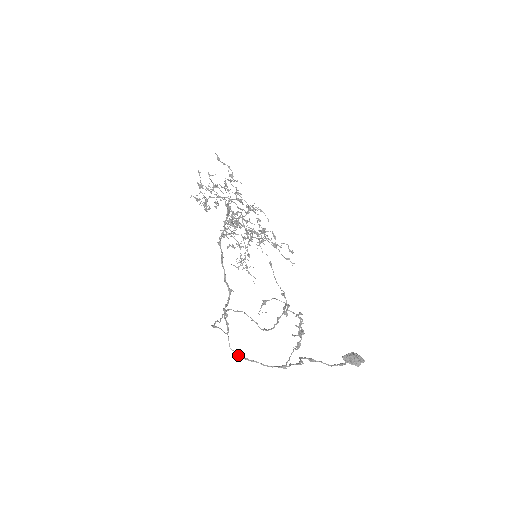
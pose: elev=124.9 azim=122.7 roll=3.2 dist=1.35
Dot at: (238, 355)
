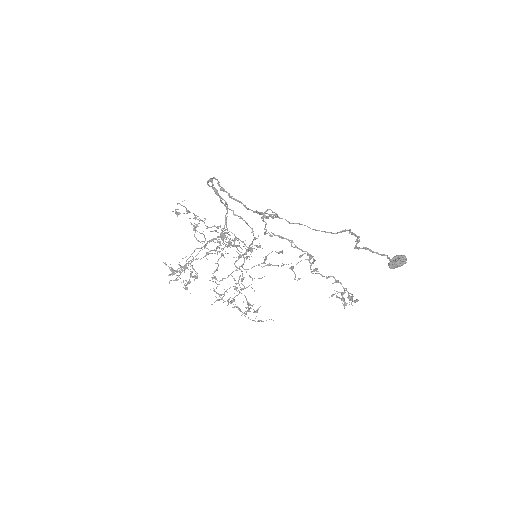
Dot at: (302, 224)
